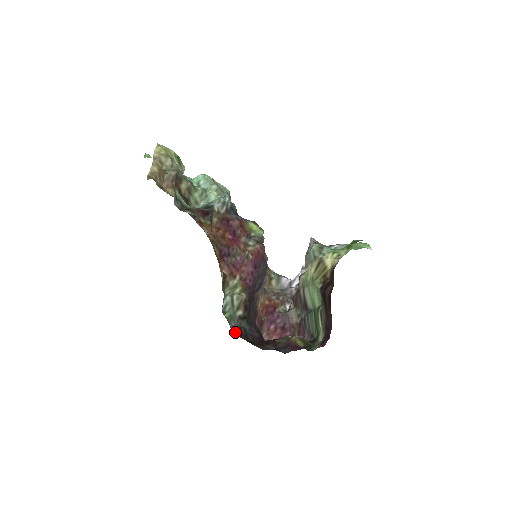
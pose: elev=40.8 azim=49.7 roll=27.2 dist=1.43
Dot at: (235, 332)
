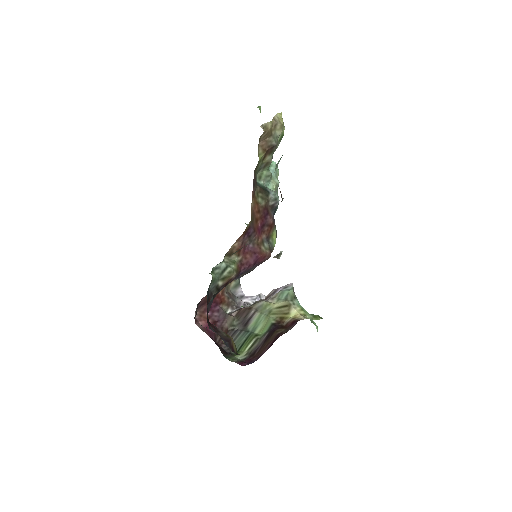
Dot at: (208, 293)
